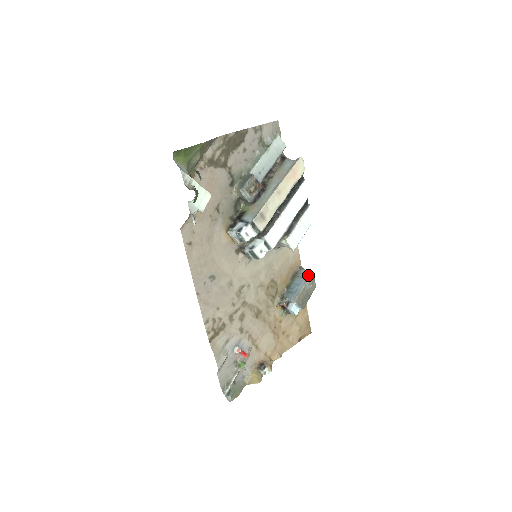
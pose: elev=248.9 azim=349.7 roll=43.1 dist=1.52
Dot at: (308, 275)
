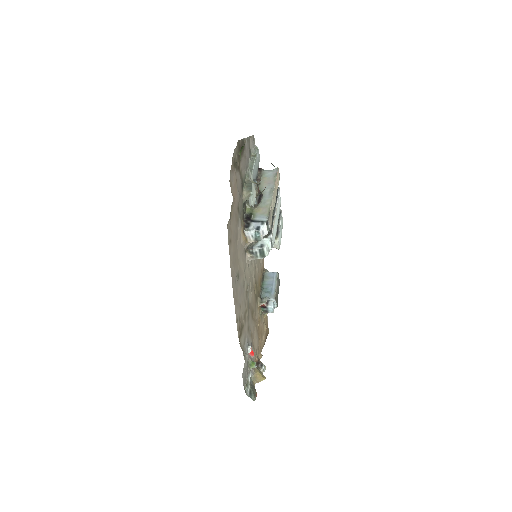
Dot at: (276, 275)
